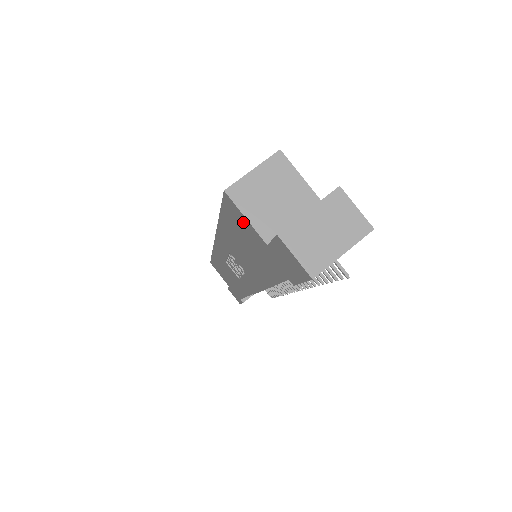
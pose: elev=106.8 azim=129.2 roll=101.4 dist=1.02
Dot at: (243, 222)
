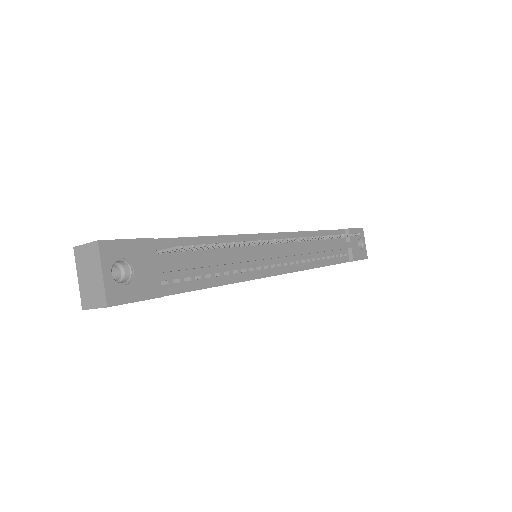
Dot at: occluded
